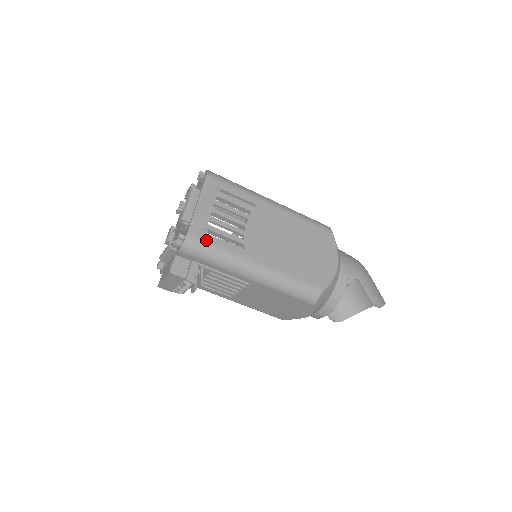
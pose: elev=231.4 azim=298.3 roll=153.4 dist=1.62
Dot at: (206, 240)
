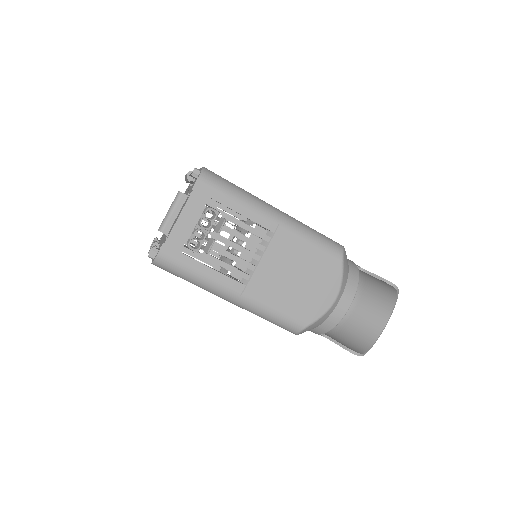
Dot at: occluded
